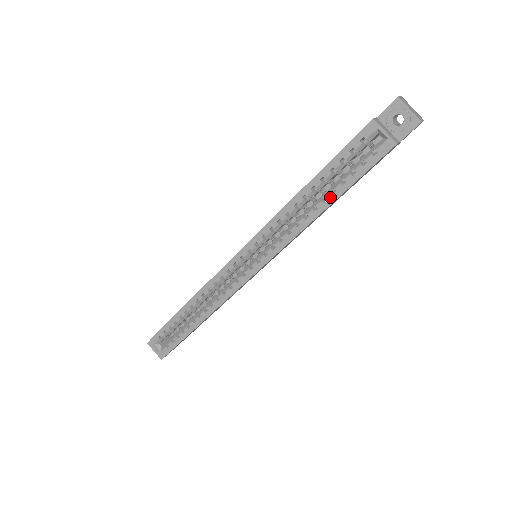
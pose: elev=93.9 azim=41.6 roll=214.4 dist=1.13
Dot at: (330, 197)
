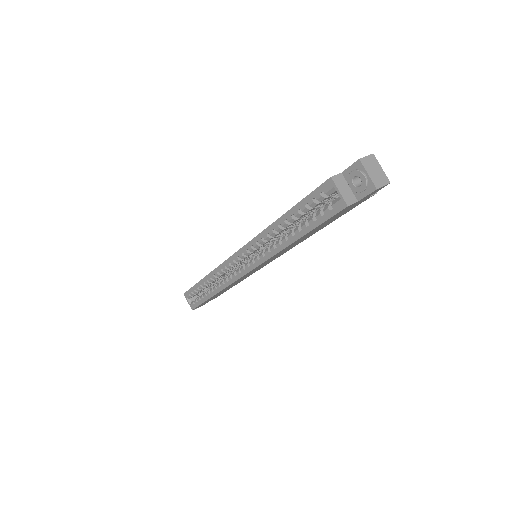
Dot at: (297, 233)
